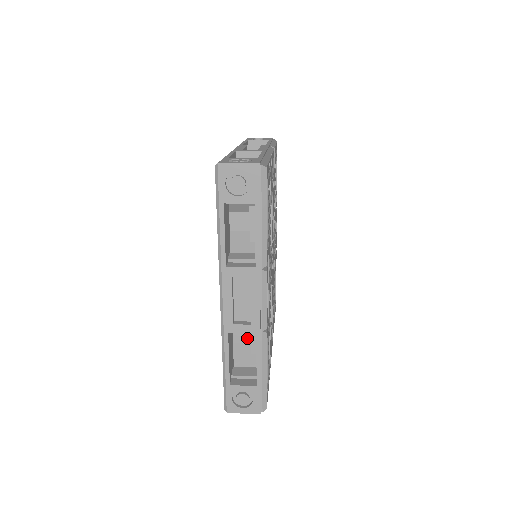
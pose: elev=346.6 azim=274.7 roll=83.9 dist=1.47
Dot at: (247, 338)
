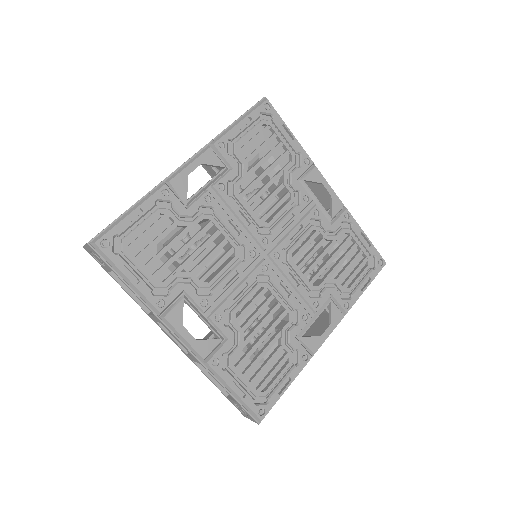
Dot at: occluded
